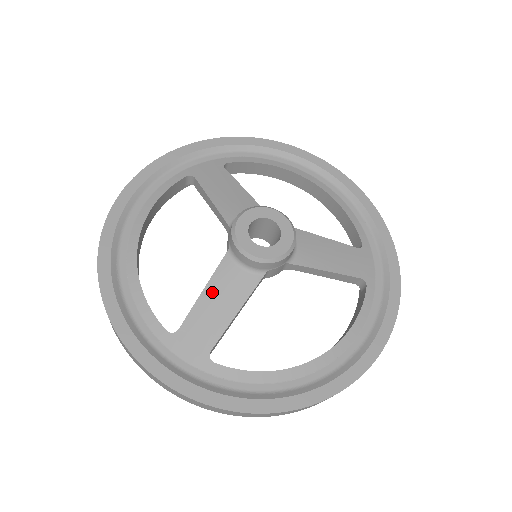
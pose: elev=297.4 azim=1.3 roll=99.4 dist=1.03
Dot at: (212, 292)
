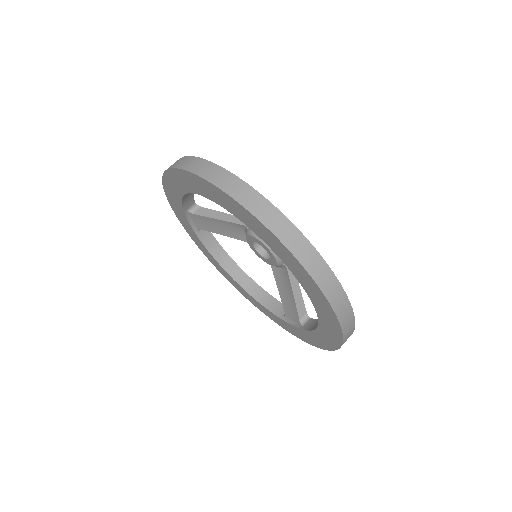
Dot at: occluded
